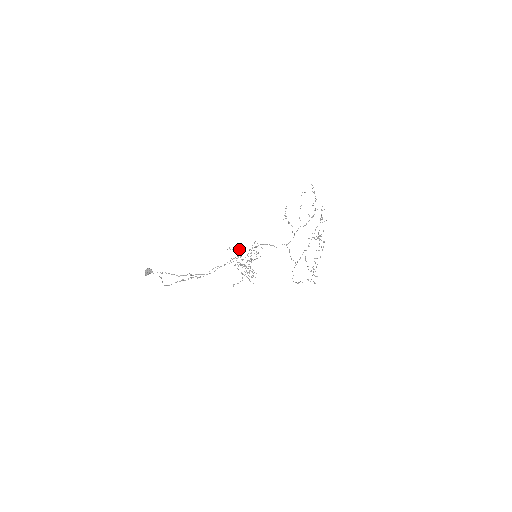
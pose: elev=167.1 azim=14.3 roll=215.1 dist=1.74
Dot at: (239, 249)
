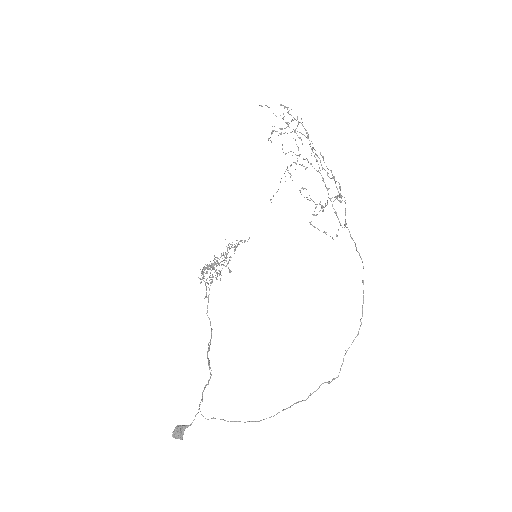
Dot at: (209, 266)
